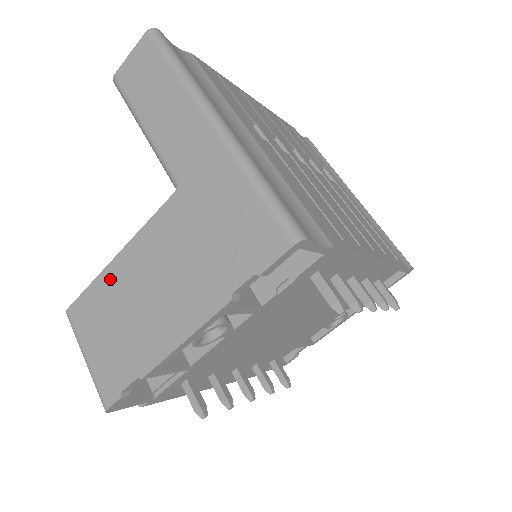
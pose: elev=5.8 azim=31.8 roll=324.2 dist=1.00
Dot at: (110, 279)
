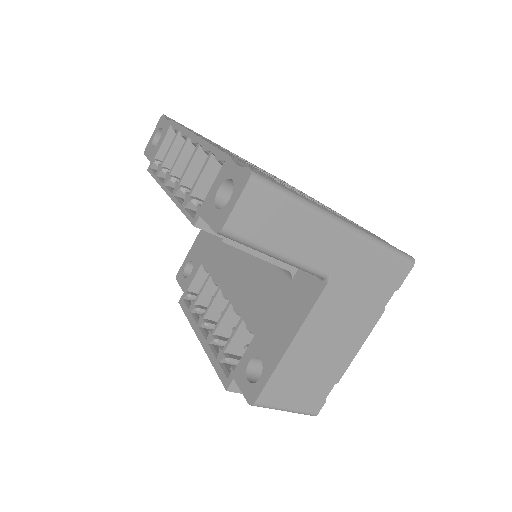
Dot at: (291, 360)
